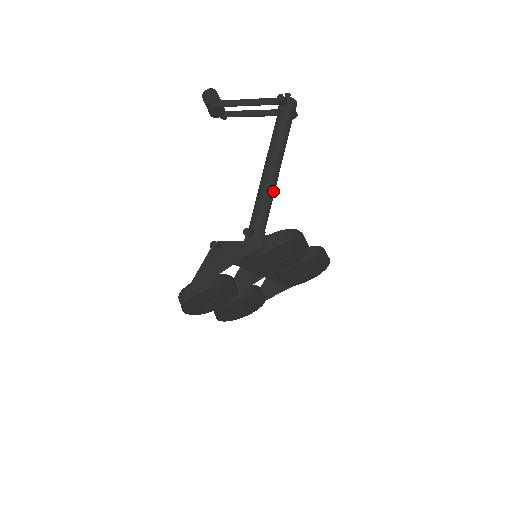
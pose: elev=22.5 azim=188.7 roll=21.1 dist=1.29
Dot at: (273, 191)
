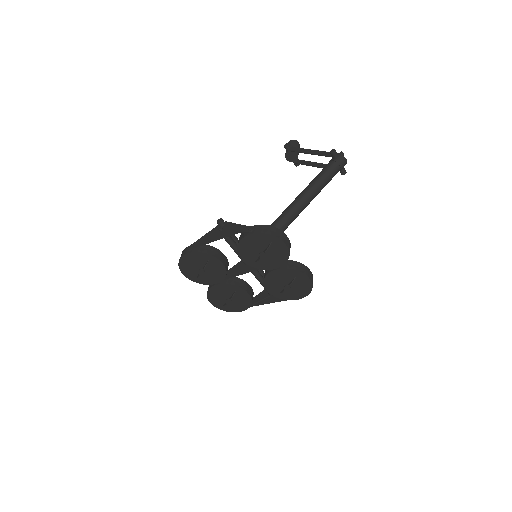
Dot at: (294, 215)
